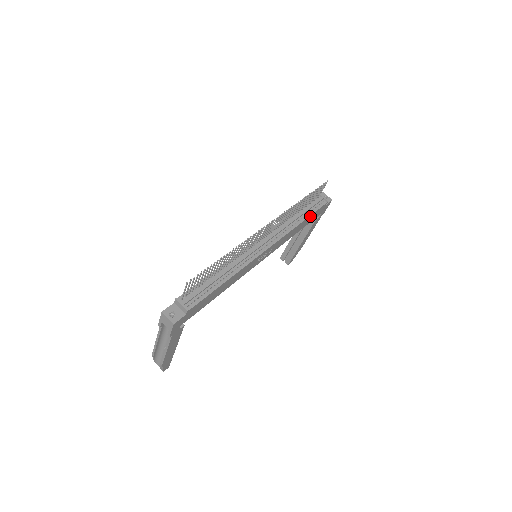
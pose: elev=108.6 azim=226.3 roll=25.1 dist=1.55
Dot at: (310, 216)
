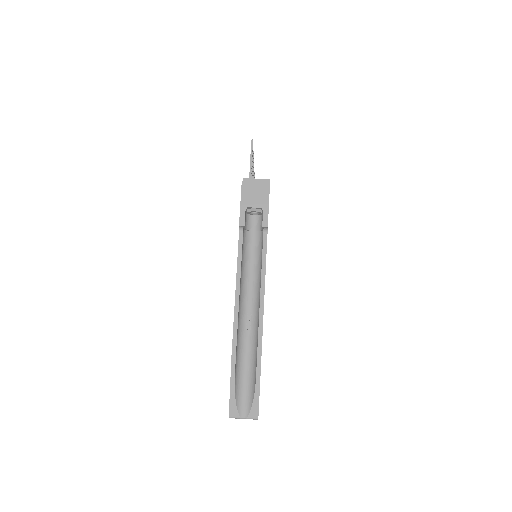
Dot at: occluded
